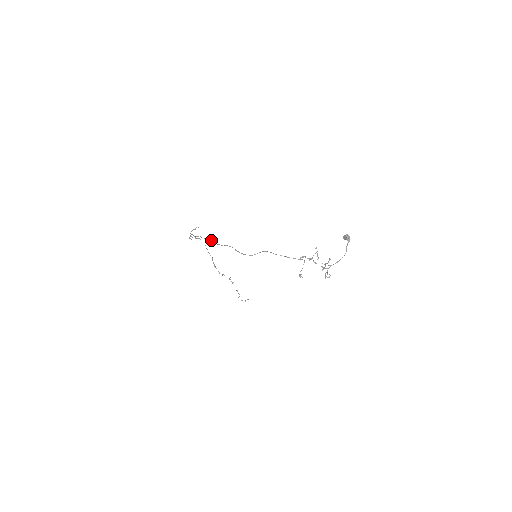
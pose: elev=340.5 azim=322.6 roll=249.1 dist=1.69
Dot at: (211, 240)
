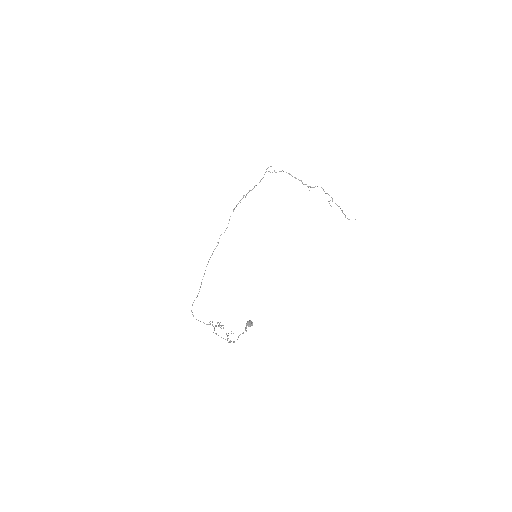
Dot at: occluded
